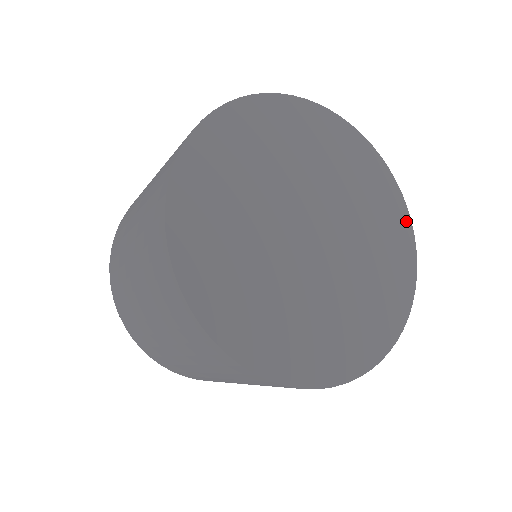
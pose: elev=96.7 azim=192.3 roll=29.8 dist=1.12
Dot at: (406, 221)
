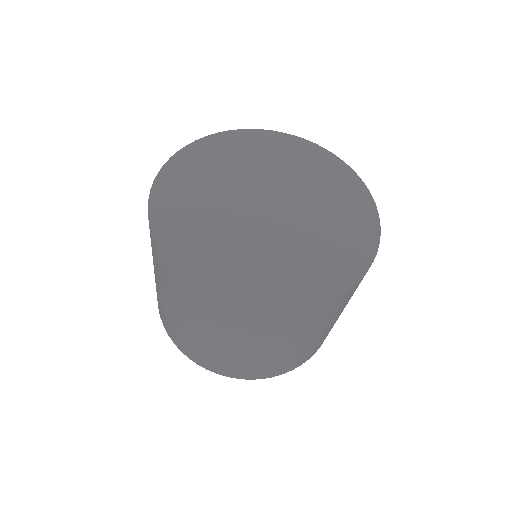
Dot at: (361, 267)
